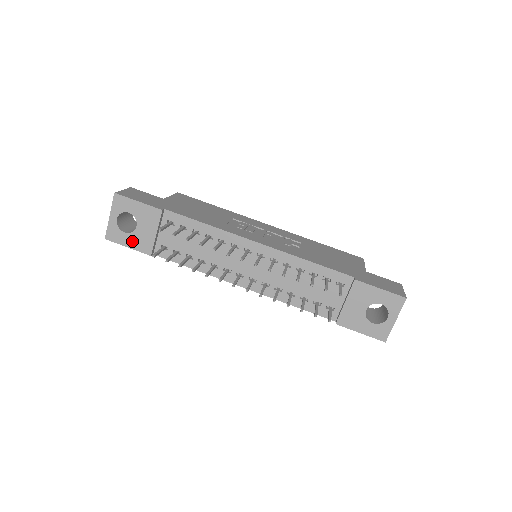
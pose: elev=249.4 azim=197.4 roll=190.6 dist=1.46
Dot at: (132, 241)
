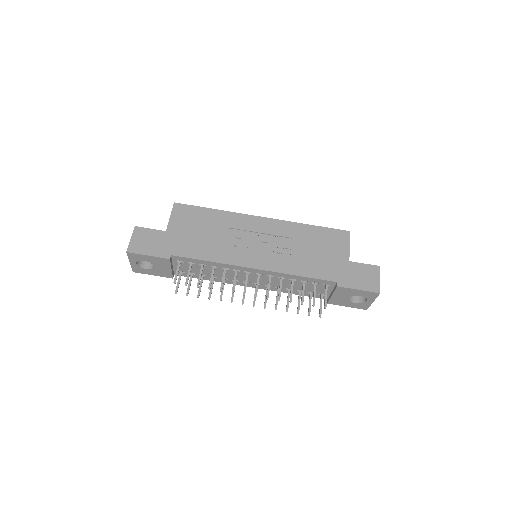
Dot at: (154, 273)
